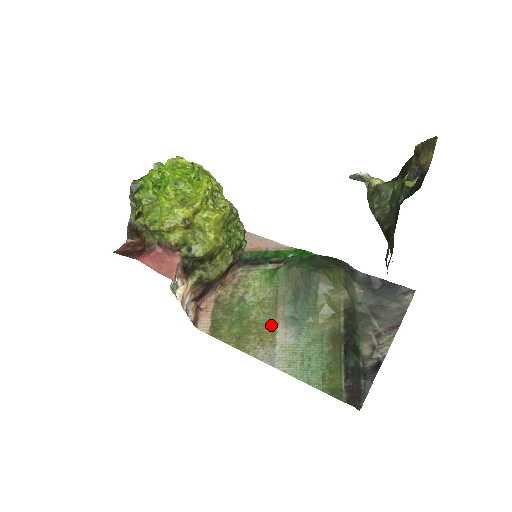
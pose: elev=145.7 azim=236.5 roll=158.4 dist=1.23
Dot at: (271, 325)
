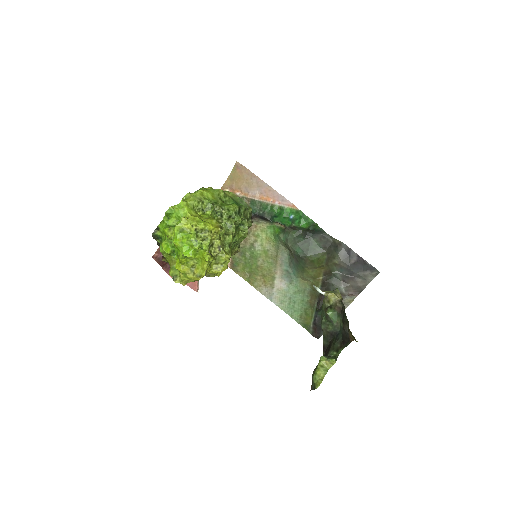
Dot at: (272, 273)
